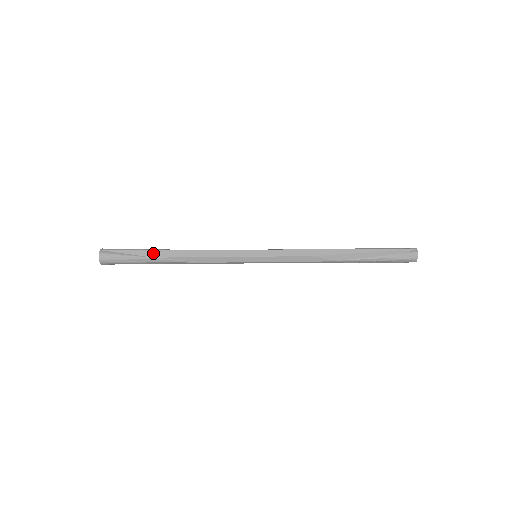
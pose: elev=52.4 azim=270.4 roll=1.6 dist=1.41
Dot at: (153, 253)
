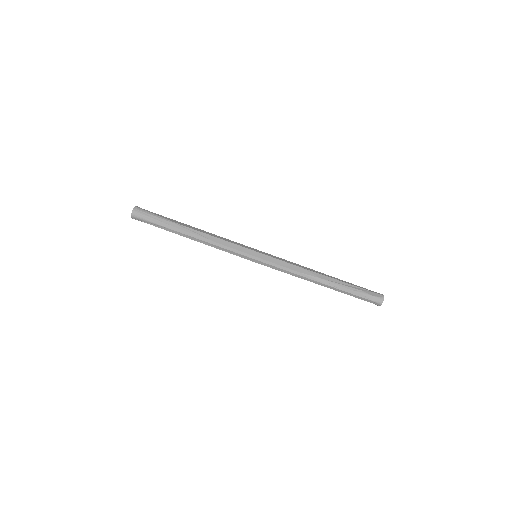
Dot at: (177, 222)
